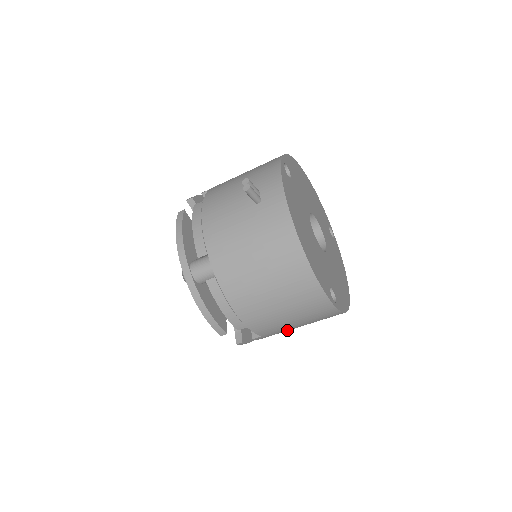
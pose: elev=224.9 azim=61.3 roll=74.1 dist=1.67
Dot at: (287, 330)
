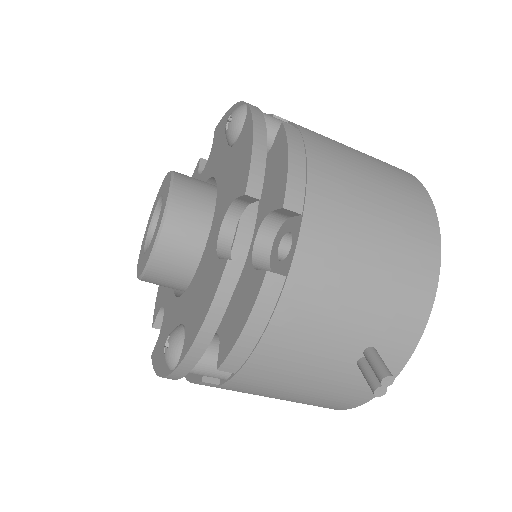
Dot at: occluded
